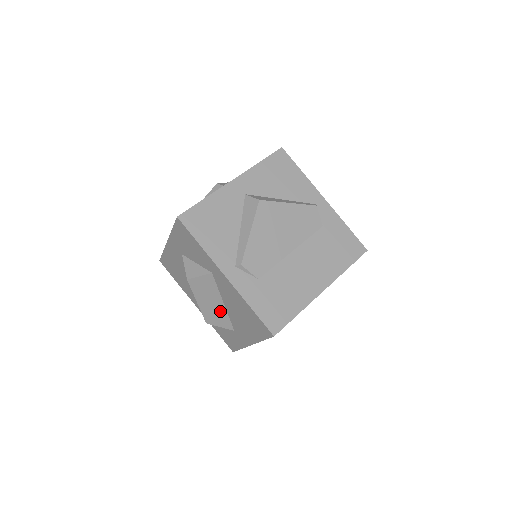
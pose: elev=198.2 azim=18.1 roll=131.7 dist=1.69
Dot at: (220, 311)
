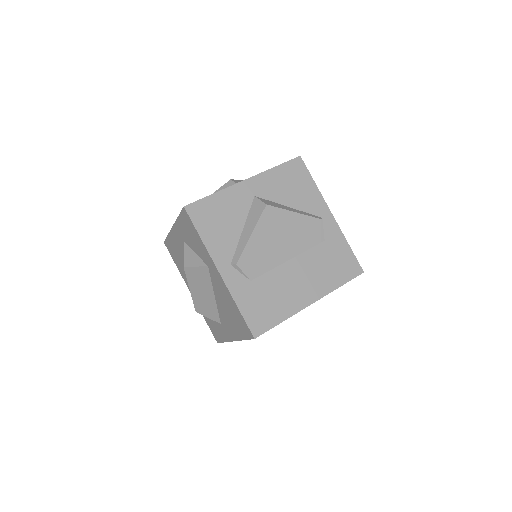
Dot at: (210, 303)
